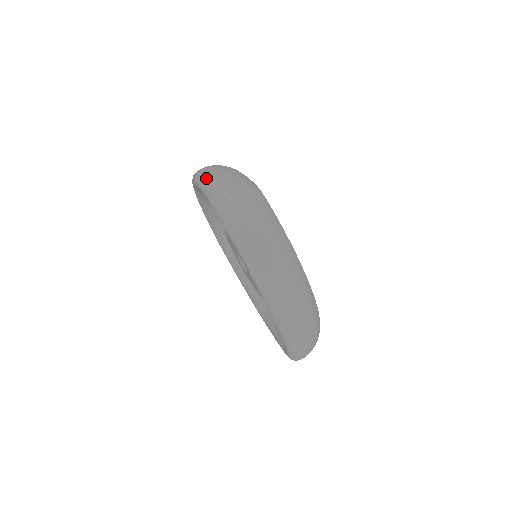
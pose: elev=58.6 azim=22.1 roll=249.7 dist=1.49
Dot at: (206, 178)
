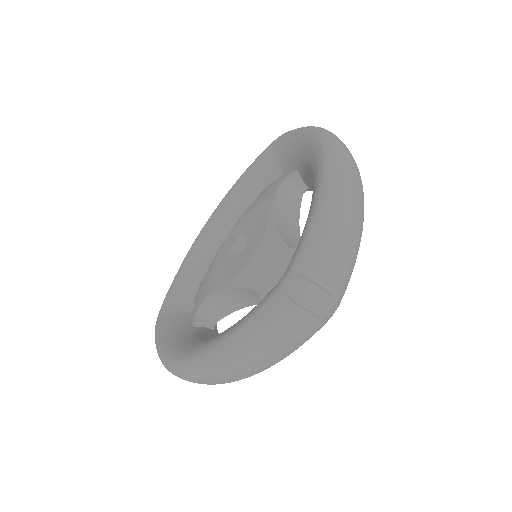
Dot at: (329, 242)
